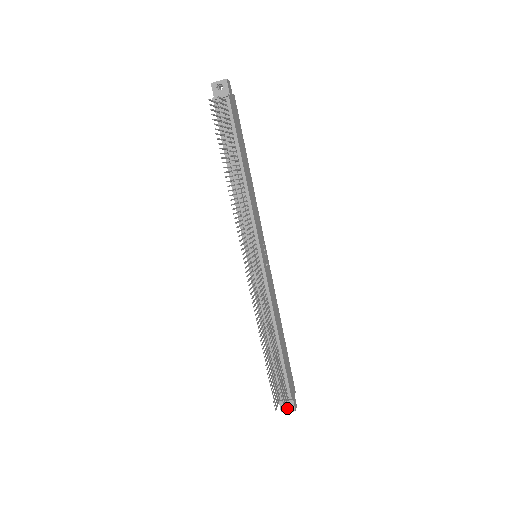
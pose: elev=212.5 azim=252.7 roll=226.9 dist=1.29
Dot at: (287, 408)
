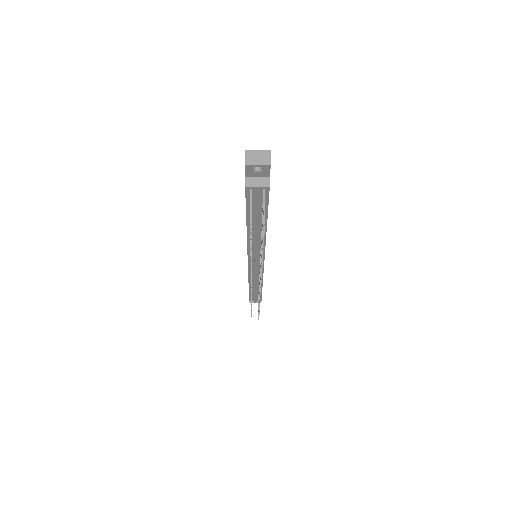
Dot at: occluded
